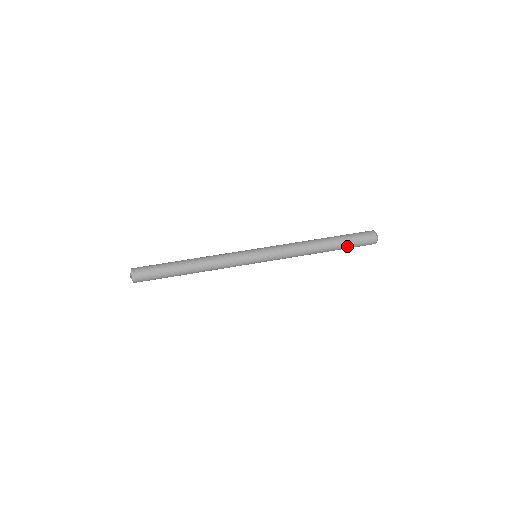
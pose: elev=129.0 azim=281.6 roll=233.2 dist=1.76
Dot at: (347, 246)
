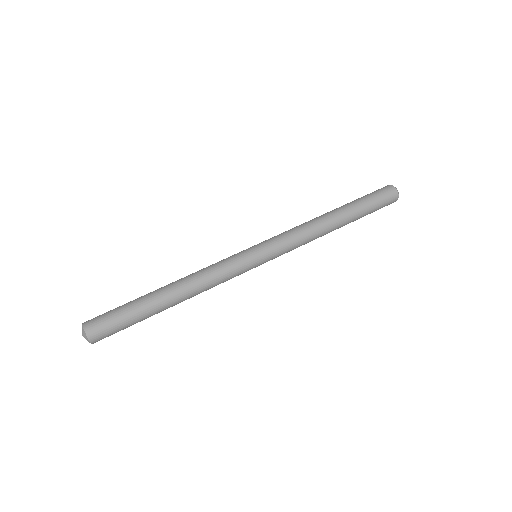
Dot at: (366, 208)
